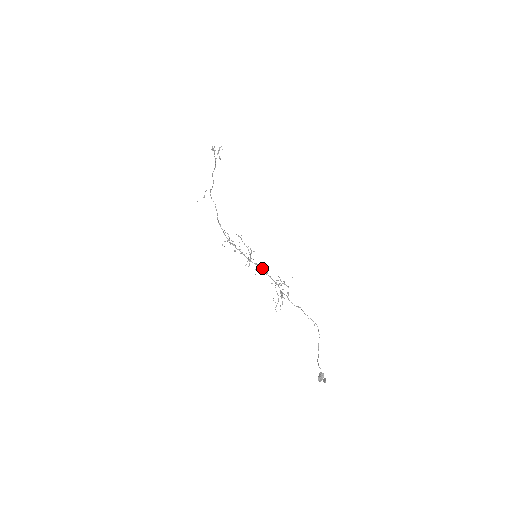
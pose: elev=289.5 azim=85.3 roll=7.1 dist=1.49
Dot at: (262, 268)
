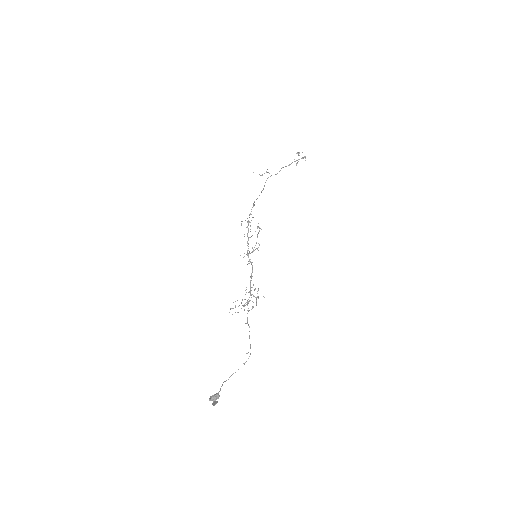
Dot at: (252, 269)
